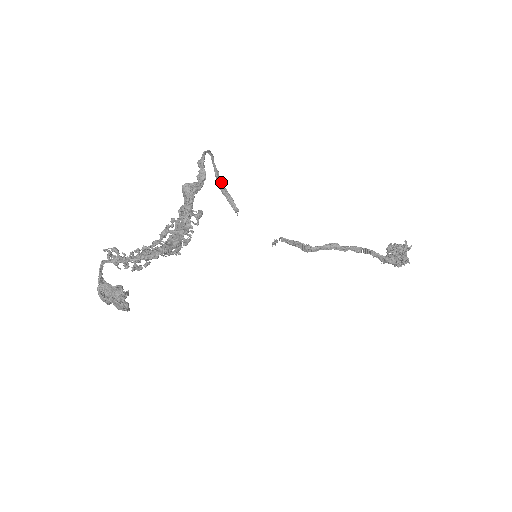
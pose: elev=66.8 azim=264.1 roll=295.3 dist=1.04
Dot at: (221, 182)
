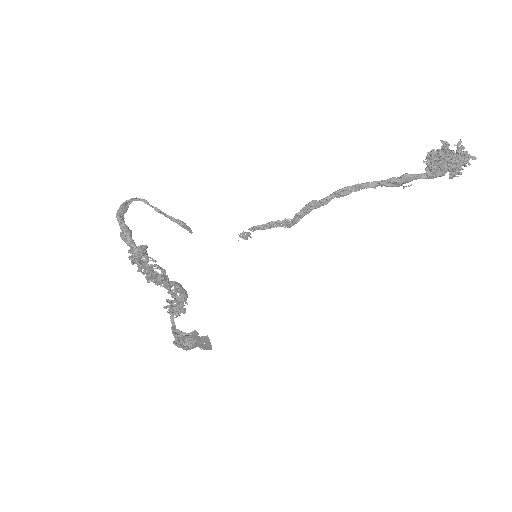
Dot at: (163, 214)
